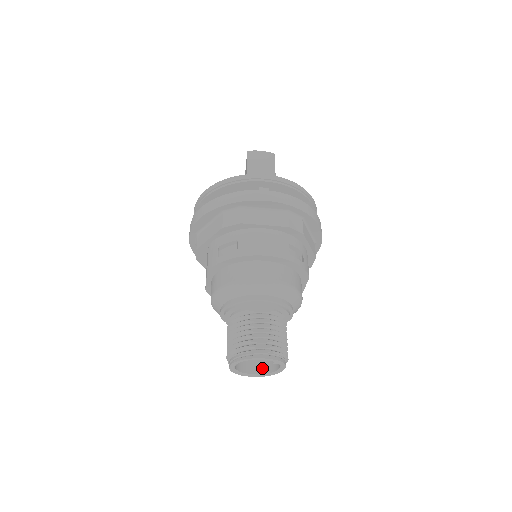
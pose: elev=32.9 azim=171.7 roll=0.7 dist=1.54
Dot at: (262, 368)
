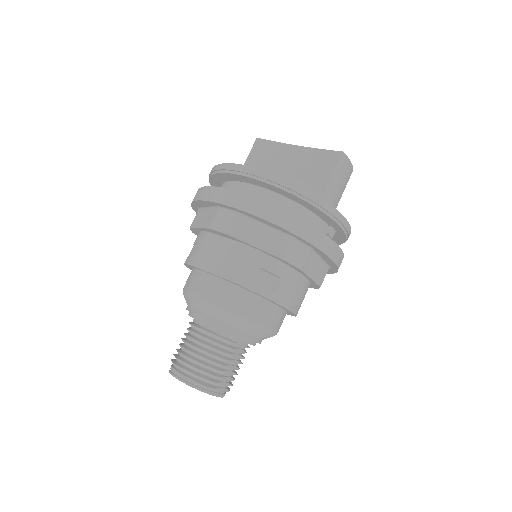
Dot at: occluded
